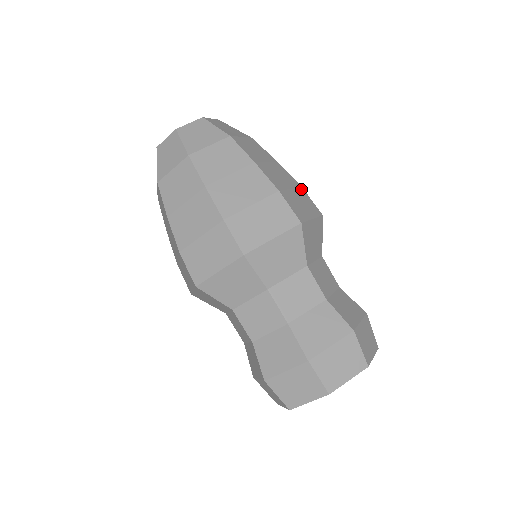
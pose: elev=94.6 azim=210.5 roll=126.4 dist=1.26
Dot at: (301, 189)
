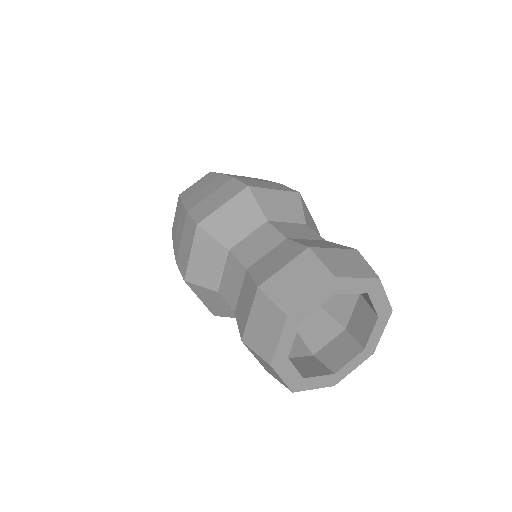
Dot at: occluded
